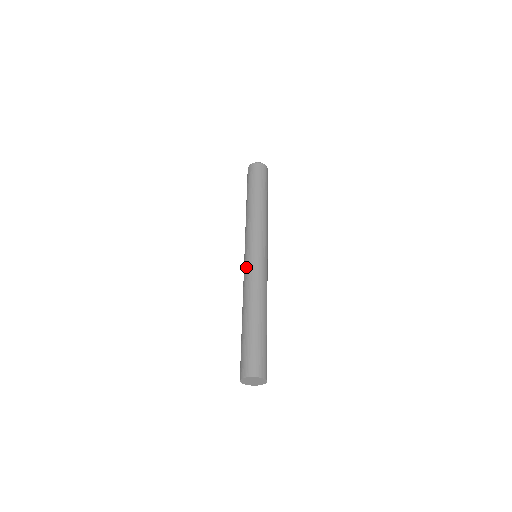
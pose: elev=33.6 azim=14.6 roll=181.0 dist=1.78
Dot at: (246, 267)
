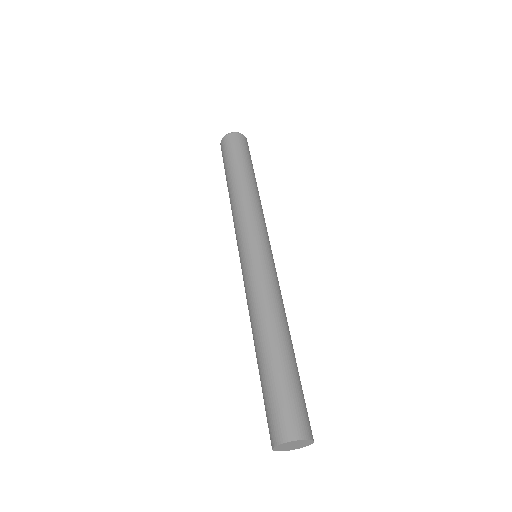
Dot at: occluded
